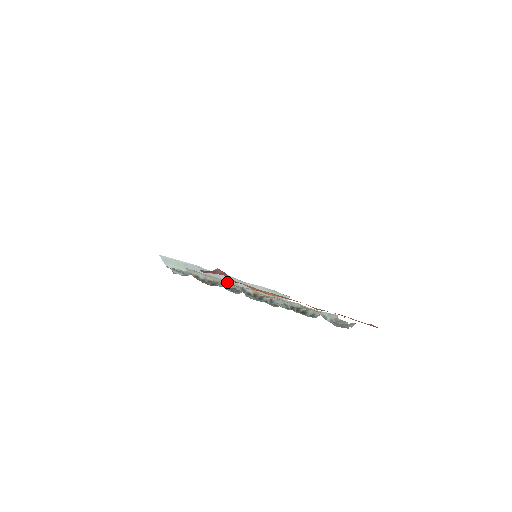
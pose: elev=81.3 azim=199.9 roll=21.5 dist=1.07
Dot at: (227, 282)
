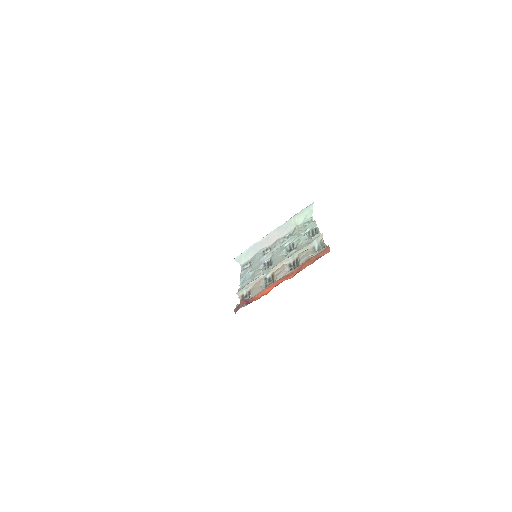
Dot at: (257, 280)
